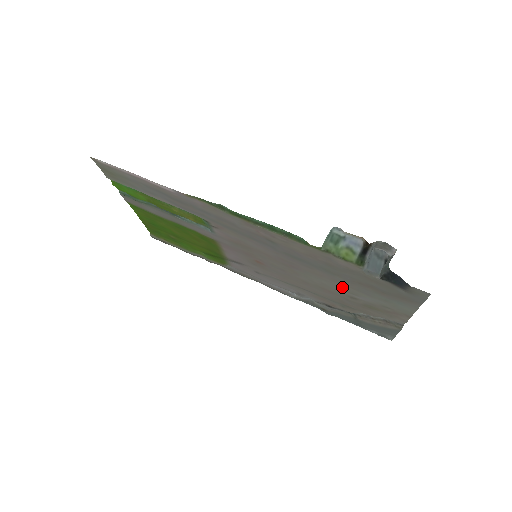
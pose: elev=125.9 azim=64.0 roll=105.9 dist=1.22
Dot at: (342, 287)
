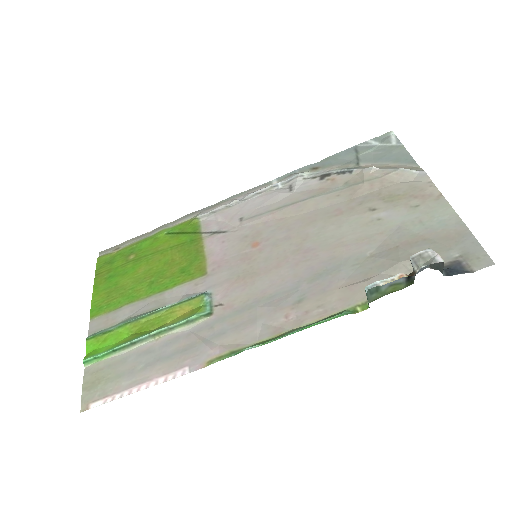
Dot at: (365, 230)
